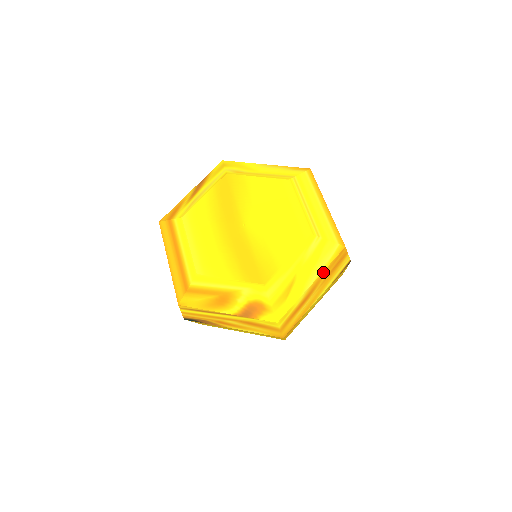
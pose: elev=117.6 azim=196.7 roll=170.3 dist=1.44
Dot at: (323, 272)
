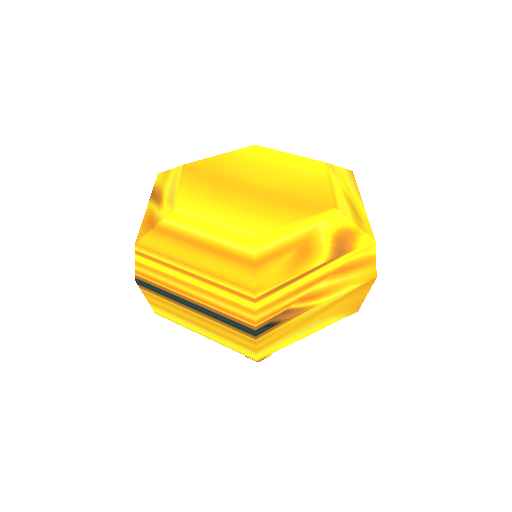
Dot at: (359, 193)
